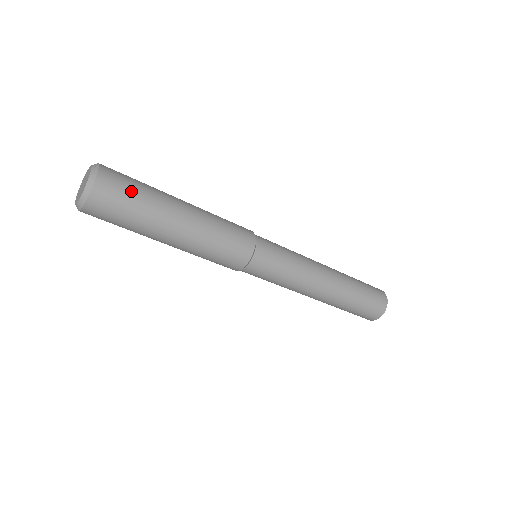
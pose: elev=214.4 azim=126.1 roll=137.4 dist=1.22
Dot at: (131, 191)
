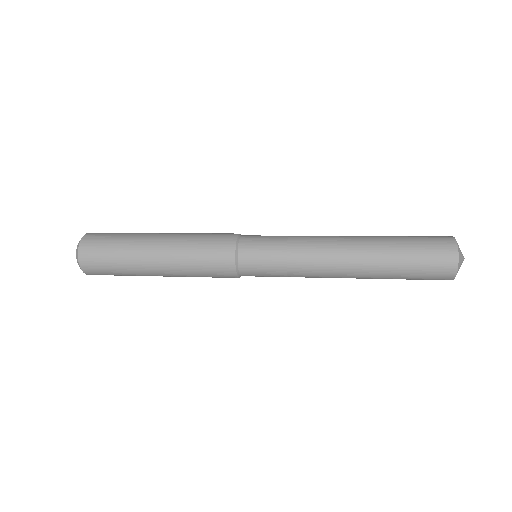
Dot at: (109, 240)
